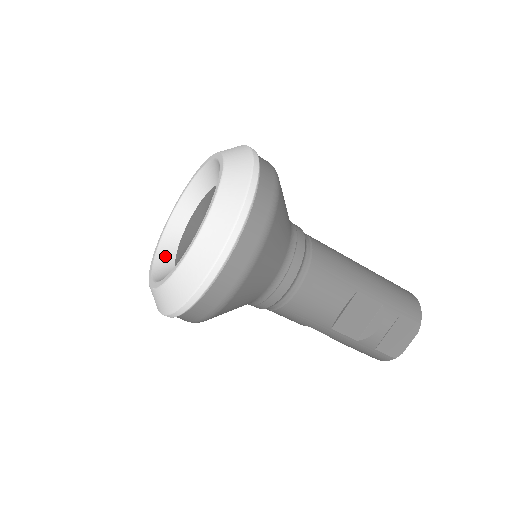
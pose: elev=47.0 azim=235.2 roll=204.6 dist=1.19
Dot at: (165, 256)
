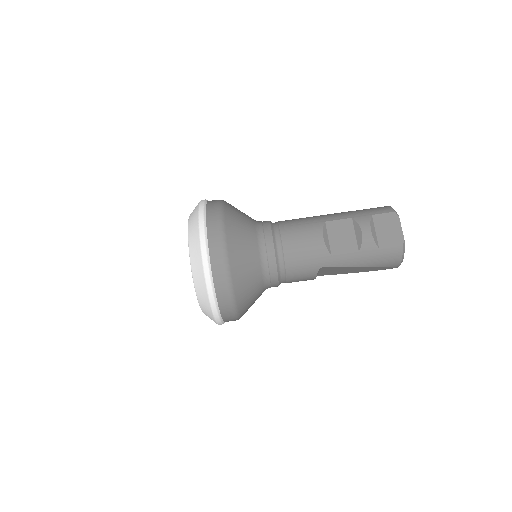
Dot at: occluded
